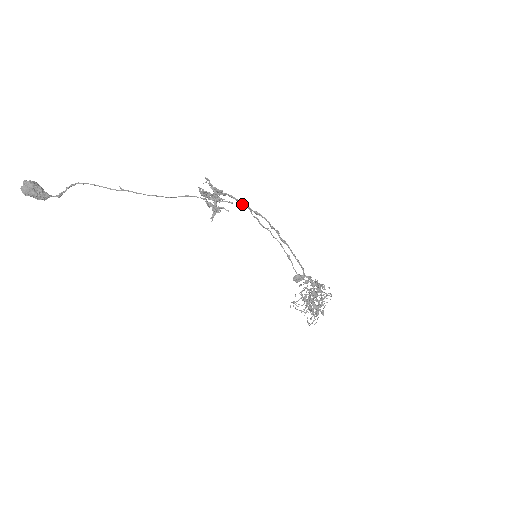
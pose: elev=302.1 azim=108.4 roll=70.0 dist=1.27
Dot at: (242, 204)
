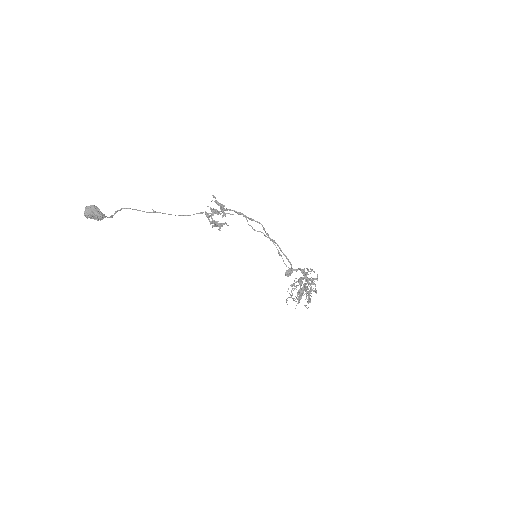
Dot at: (240, 214)
